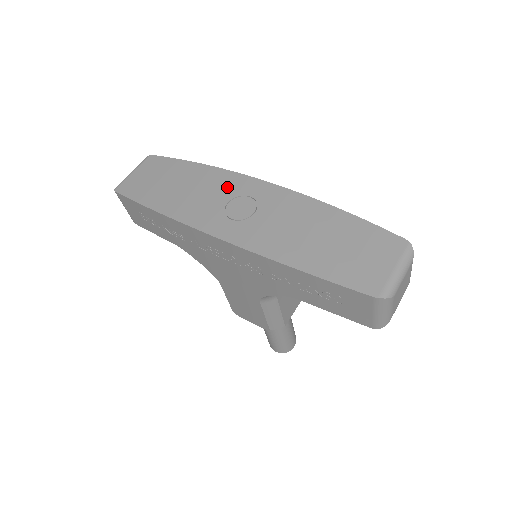
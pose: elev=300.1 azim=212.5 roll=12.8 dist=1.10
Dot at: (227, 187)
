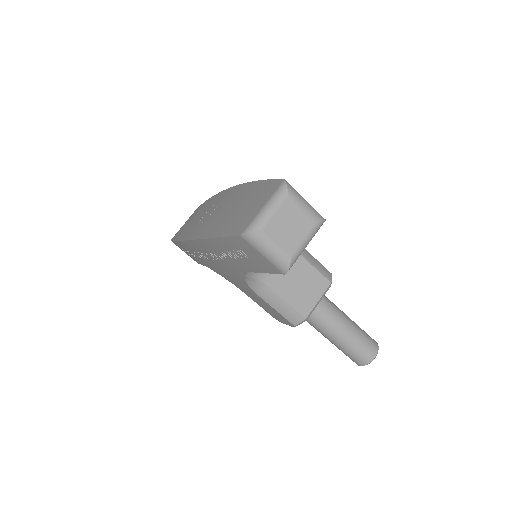
Dot at: (211, 204)
